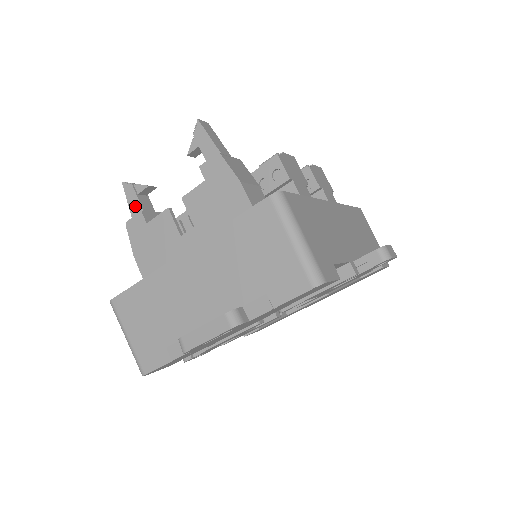
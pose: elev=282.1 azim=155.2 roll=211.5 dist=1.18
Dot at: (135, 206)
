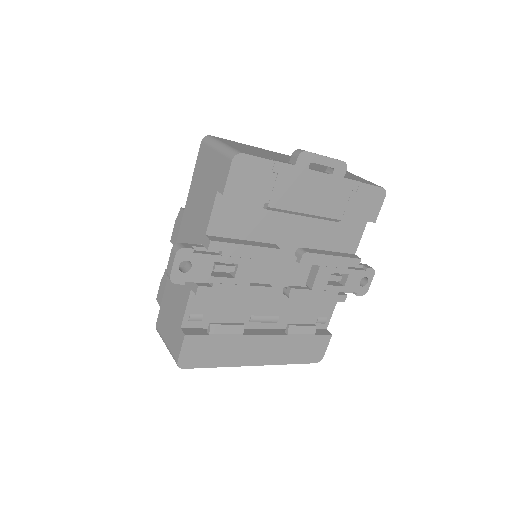
Dot at: occluded
